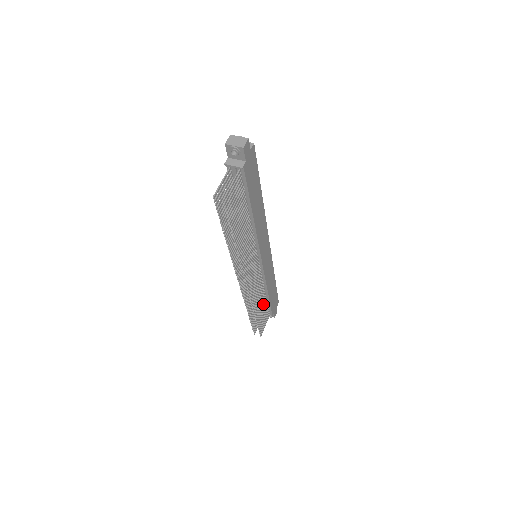
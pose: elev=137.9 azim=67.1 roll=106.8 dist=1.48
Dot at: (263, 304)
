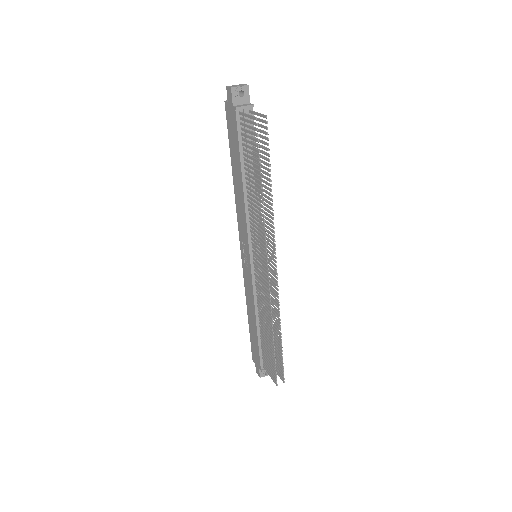
Dot at: occluded
